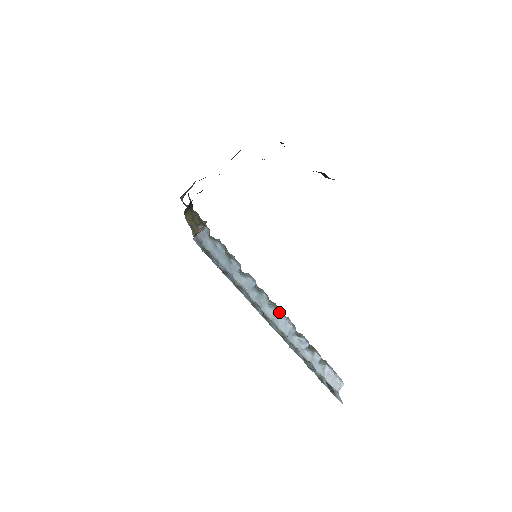
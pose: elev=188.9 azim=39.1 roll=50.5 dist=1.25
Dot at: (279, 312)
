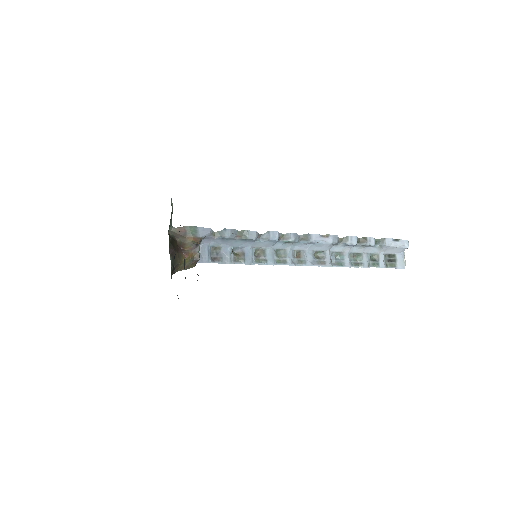
Dot at: (313, 241)
